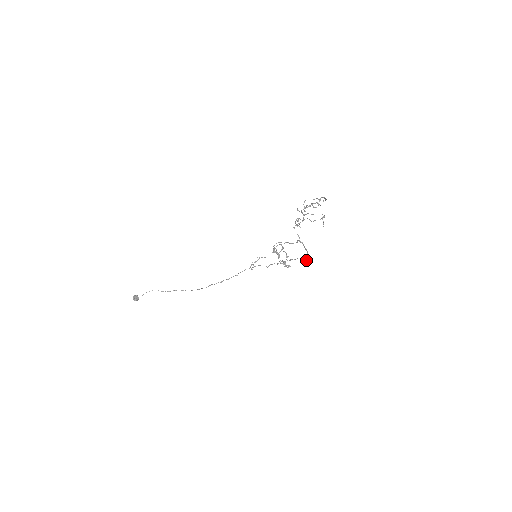
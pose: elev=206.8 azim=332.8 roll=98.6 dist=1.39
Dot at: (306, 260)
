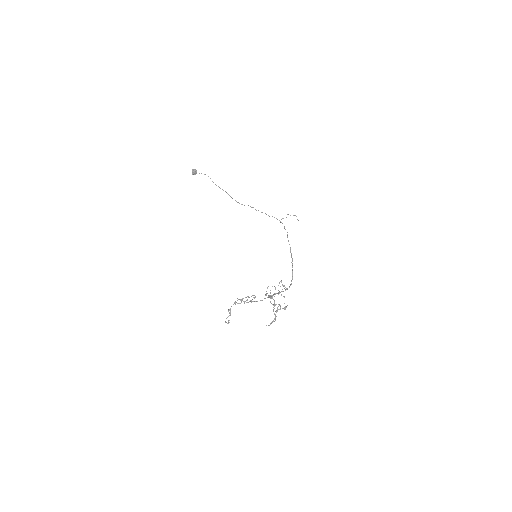
Dot at: (291, 284)
